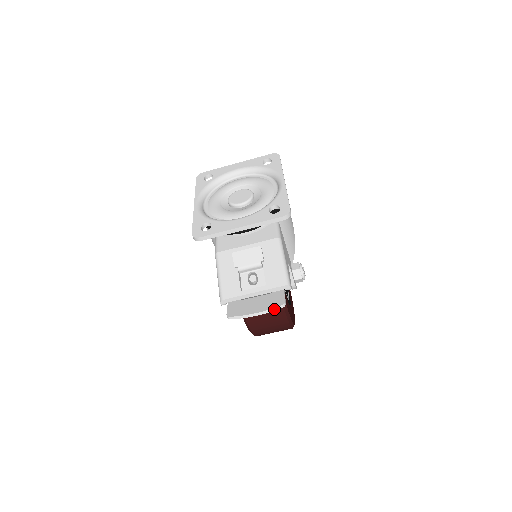
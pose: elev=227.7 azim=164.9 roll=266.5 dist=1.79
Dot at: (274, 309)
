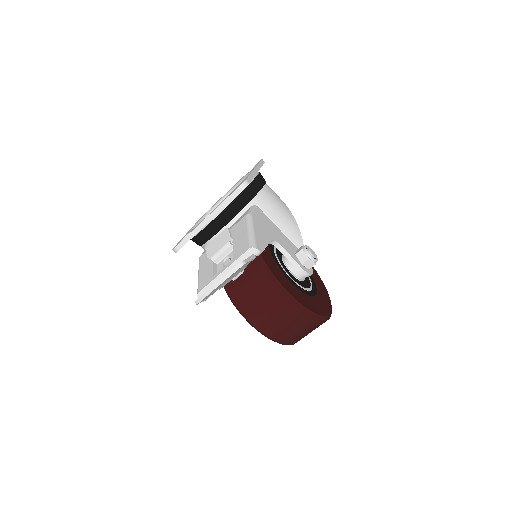
Dot at: (232, 272)
